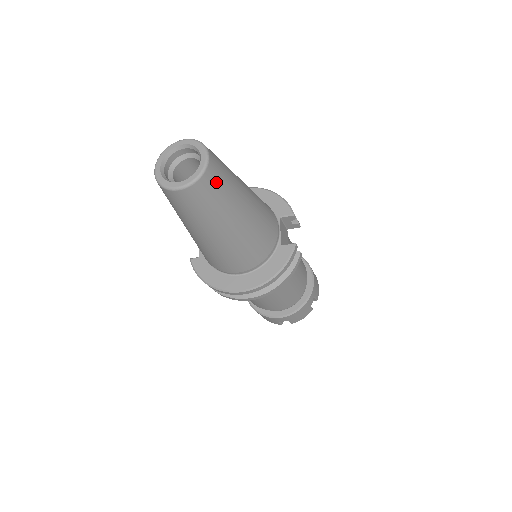
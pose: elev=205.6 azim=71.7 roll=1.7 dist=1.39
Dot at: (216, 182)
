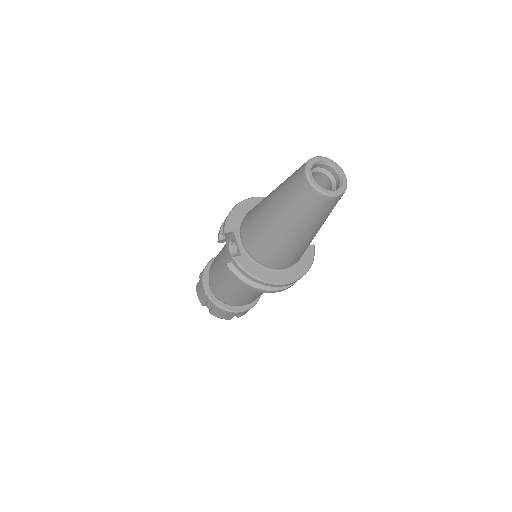
Dot at: occluded
